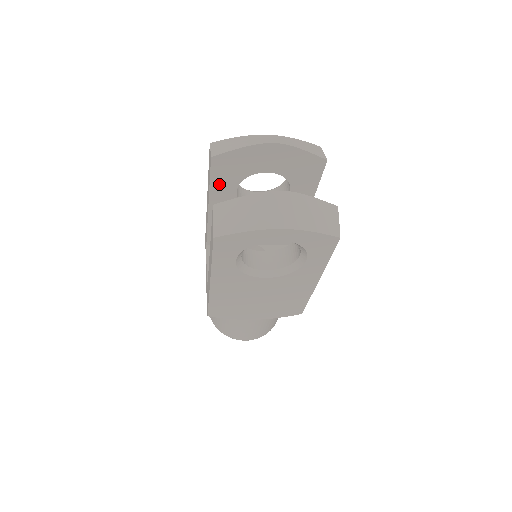
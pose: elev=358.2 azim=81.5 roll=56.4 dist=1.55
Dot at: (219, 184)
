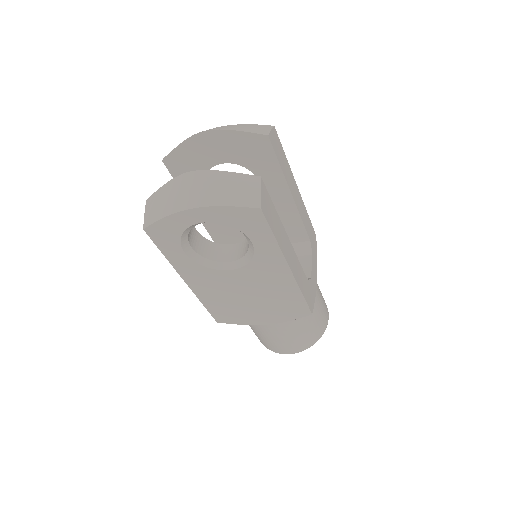
Dot at: occluded
